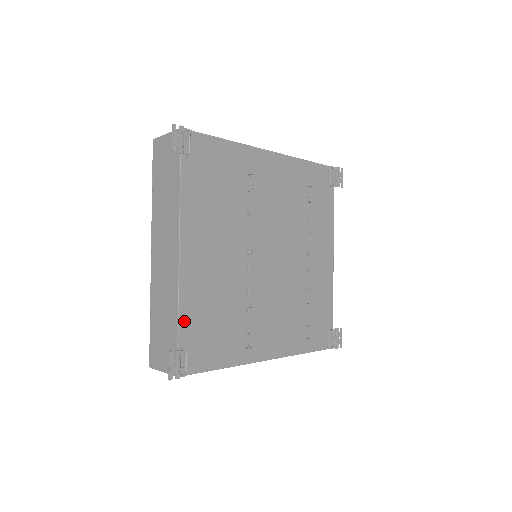
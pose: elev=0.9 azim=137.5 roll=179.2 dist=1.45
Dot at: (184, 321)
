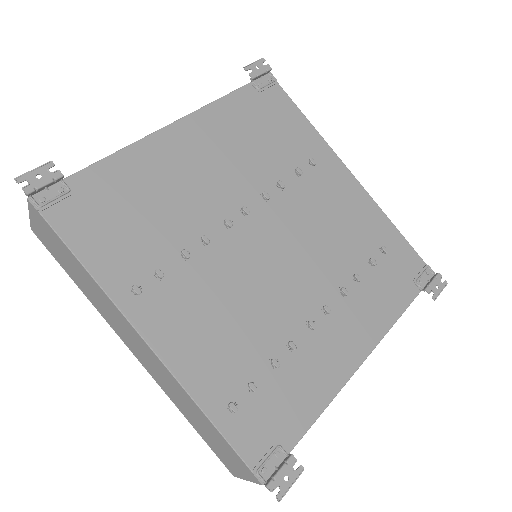
Dot at: (103, 169)
